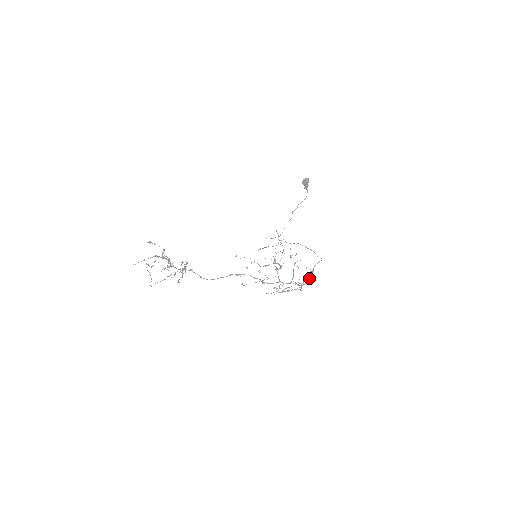
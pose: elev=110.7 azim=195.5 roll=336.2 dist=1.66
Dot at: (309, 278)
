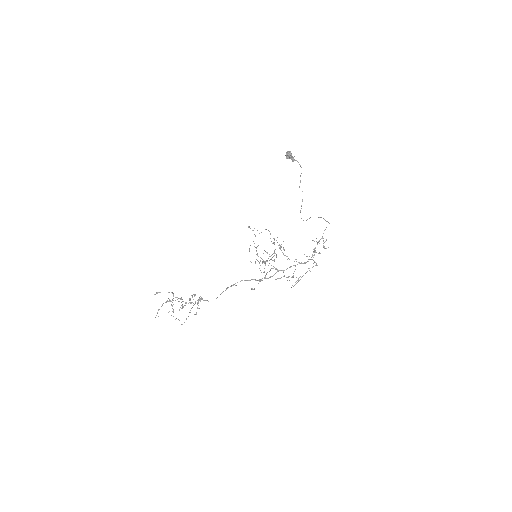
Dot at: (324, 248)
